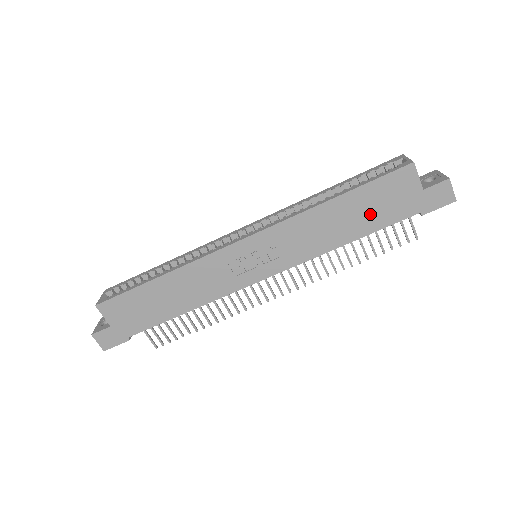
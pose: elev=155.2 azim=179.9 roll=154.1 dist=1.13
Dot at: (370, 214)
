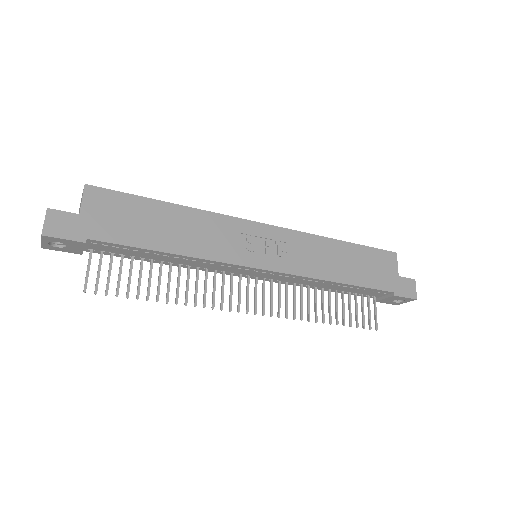
Dot at: (362, 270)
